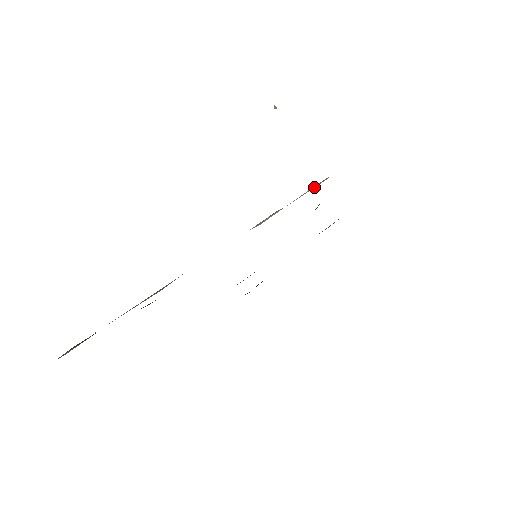
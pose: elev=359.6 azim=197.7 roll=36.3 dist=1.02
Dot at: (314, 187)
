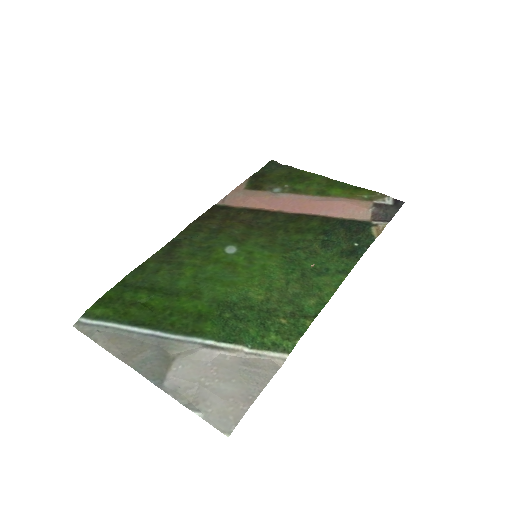
Dot at: (272, 358)
